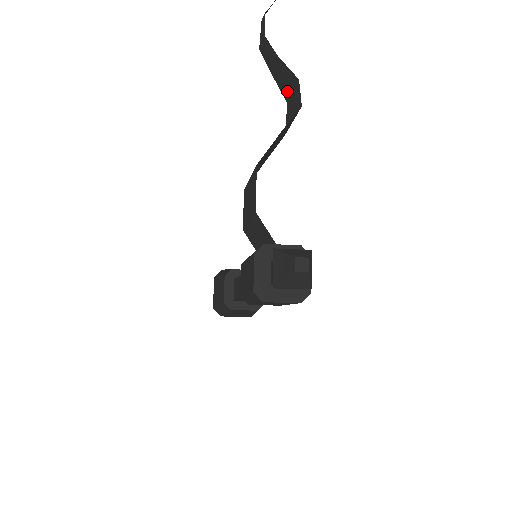
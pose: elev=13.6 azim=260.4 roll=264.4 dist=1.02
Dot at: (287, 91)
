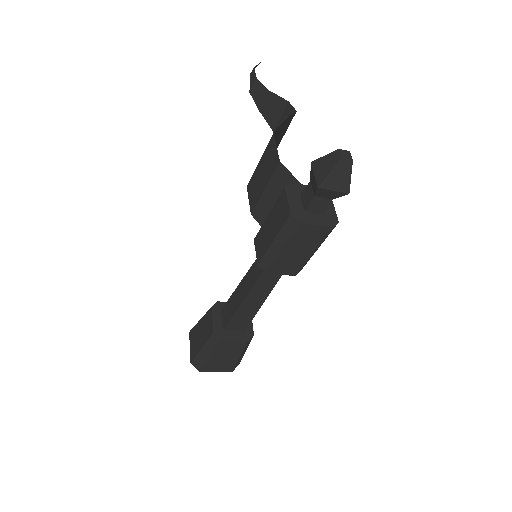
Dot at: (275, 119)
